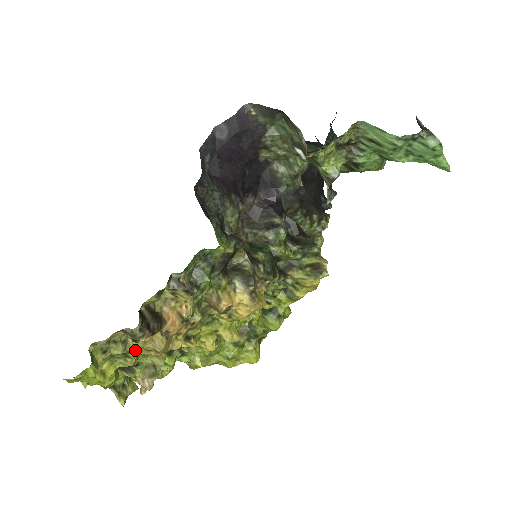
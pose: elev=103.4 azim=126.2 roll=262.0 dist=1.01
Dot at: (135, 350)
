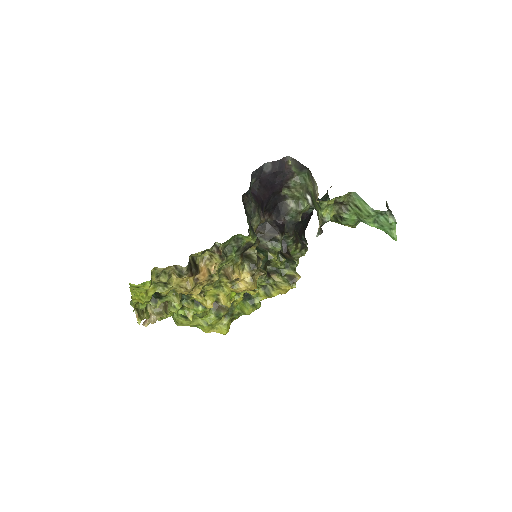
Dot at: (173, 283)
